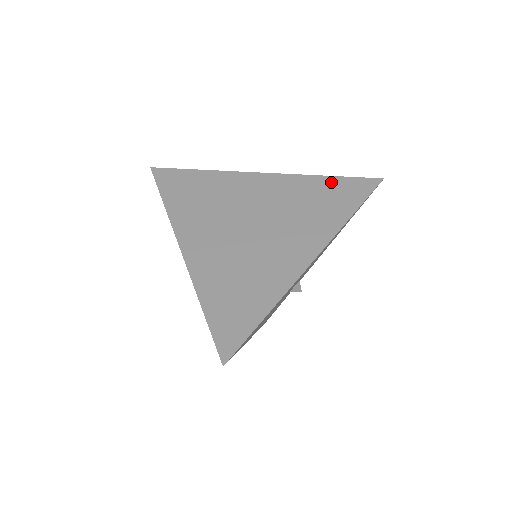
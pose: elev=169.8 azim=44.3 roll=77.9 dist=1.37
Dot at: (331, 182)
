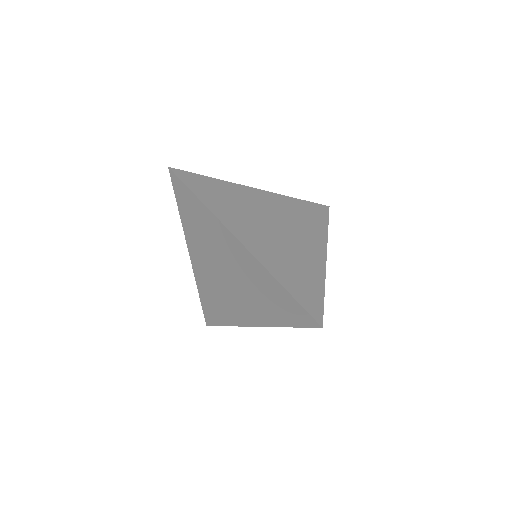
Dot at: (304, 204)
